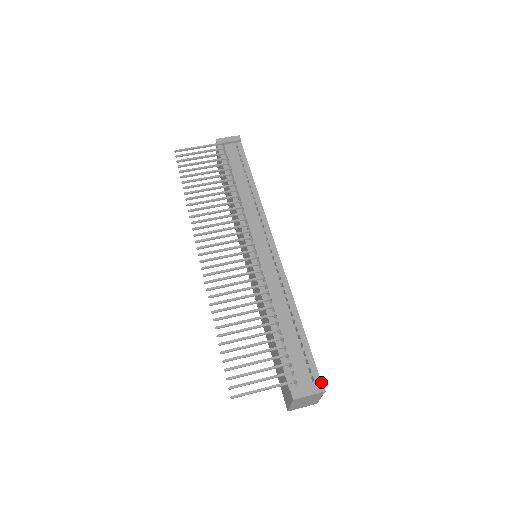
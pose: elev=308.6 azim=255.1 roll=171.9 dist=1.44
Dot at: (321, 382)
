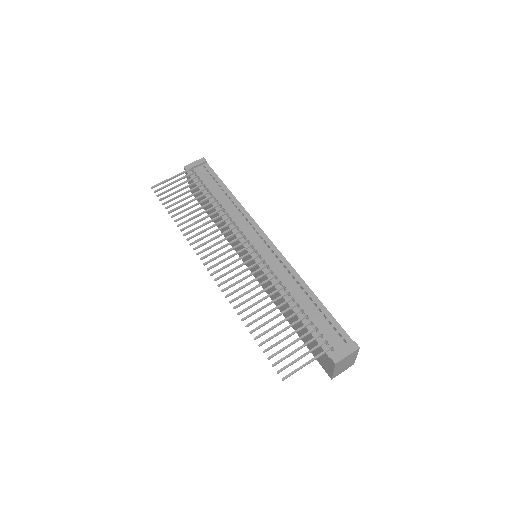
Dot at: (353, 341)
